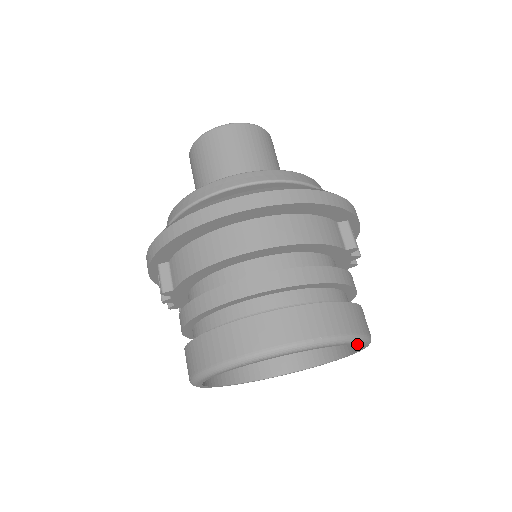
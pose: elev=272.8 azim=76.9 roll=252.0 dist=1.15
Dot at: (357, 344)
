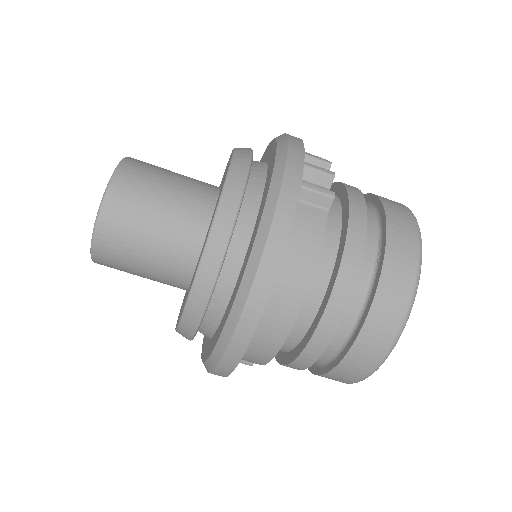
Dot at: occluded
